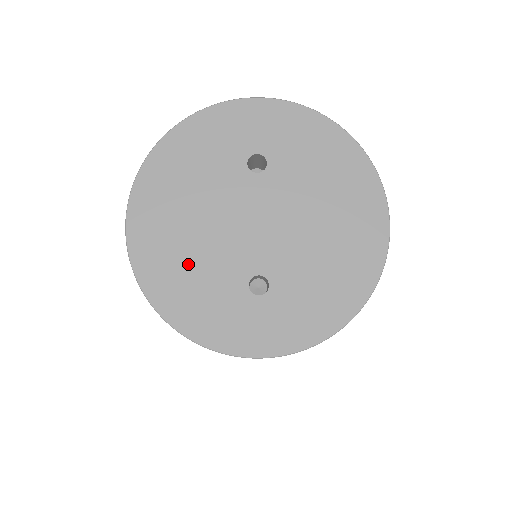
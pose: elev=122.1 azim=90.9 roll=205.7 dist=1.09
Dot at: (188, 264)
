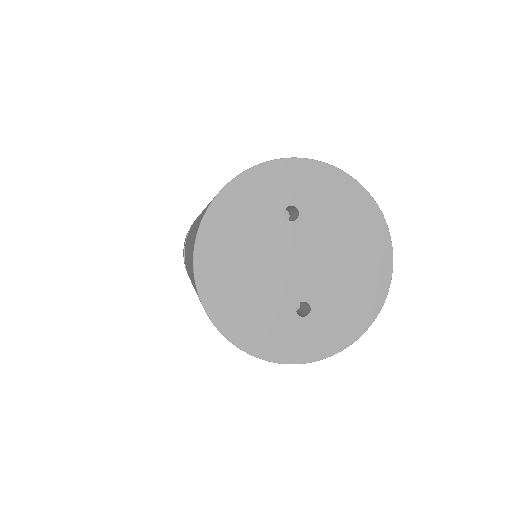
Dot at: (248, 300)
